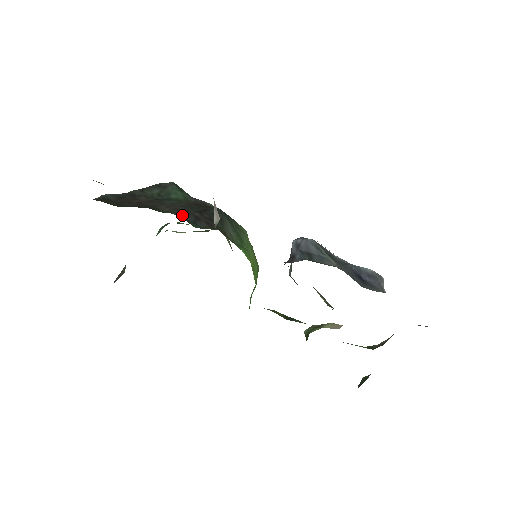
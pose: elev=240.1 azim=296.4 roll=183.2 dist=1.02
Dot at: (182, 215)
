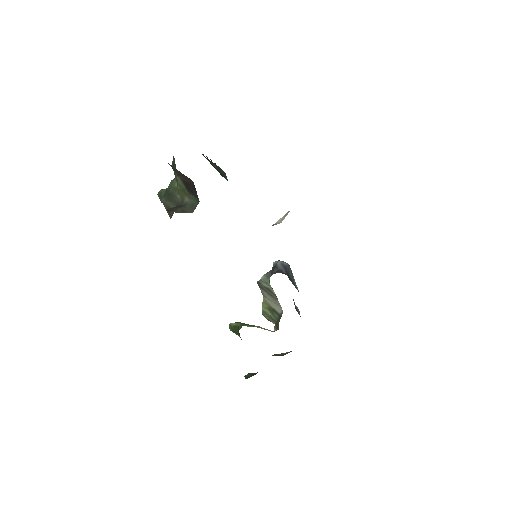
Dot at: occluded
